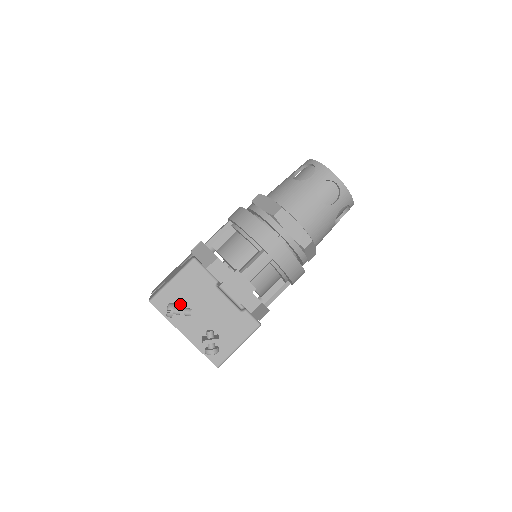
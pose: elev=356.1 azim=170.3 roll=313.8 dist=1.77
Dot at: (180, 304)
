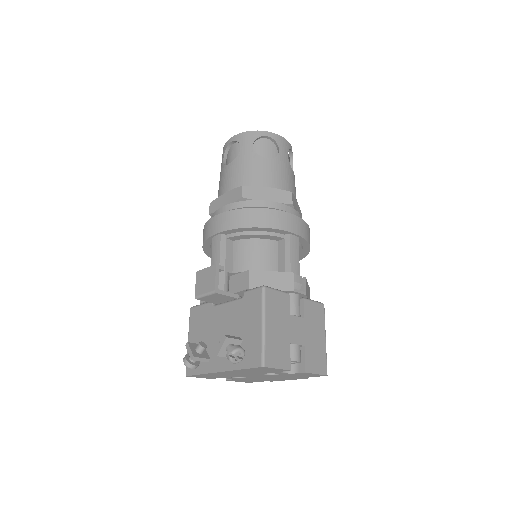
Dot at: occluded
